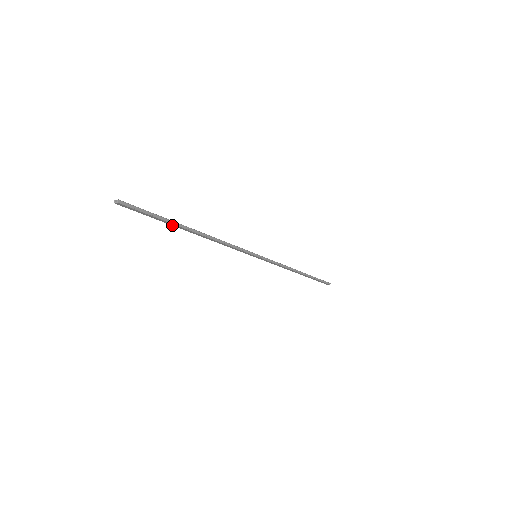
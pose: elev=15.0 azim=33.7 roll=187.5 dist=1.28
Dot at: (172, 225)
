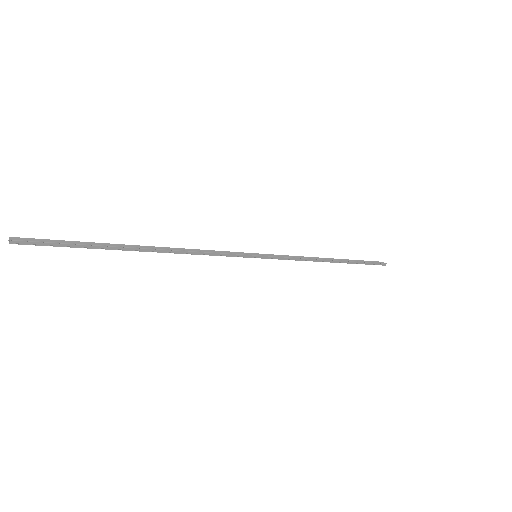
Dot at: (110, 246)
